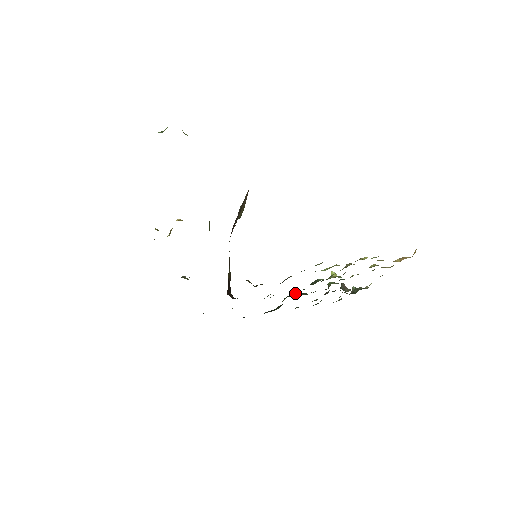
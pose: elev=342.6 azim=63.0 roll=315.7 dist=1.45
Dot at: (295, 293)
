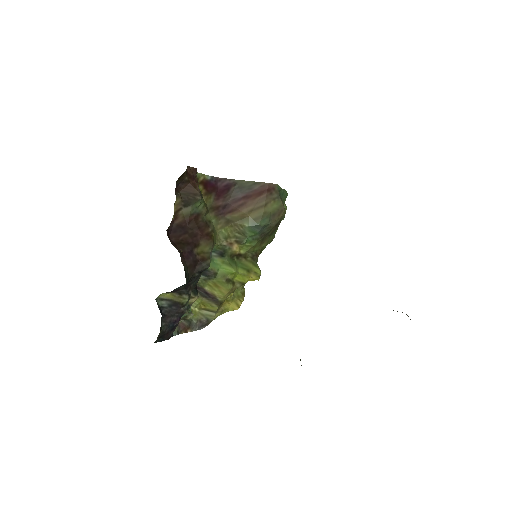
Dot at: occluded
